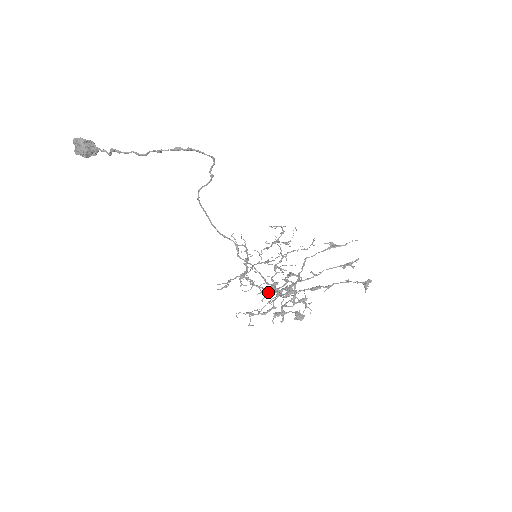
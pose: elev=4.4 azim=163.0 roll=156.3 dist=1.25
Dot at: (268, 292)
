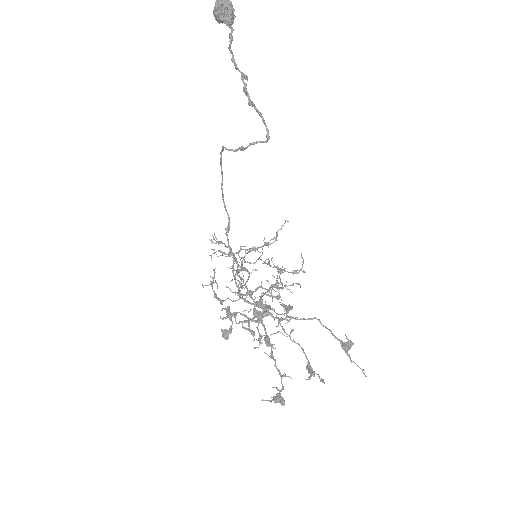
Dot at: (263, 292)
